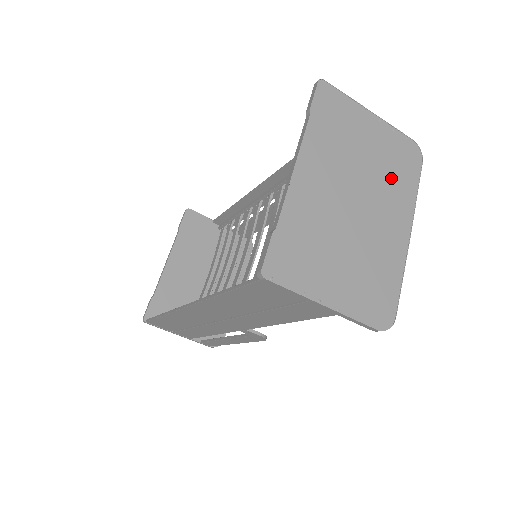
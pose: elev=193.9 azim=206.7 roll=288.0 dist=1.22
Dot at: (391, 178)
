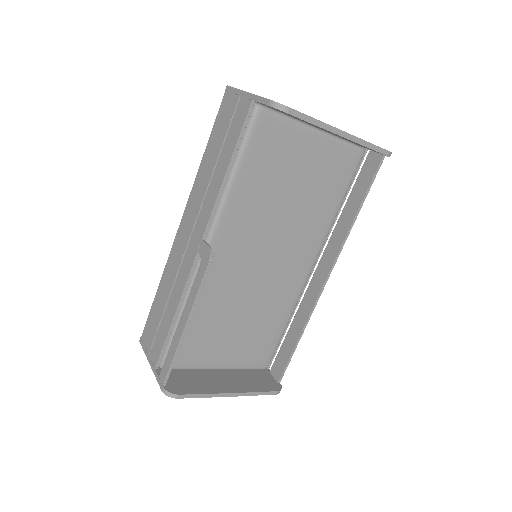
Dot at: occluded
